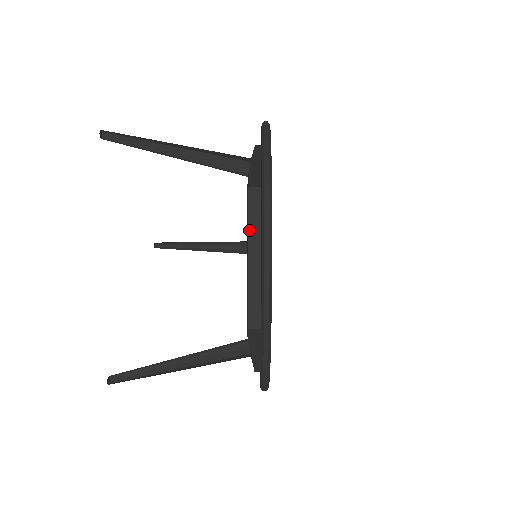
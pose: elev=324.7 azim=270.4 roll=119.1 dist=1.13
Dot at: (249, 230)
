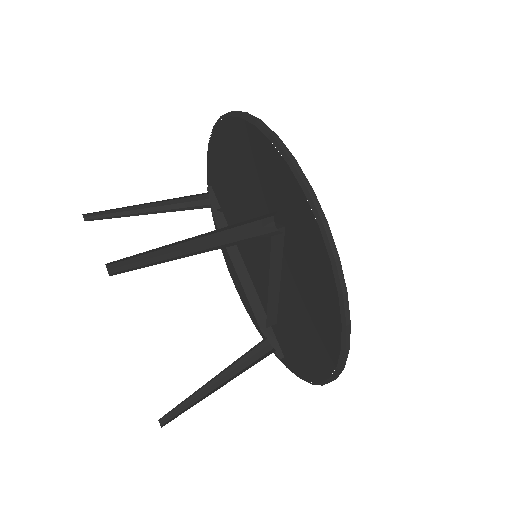
Dot at: (271, 265)
